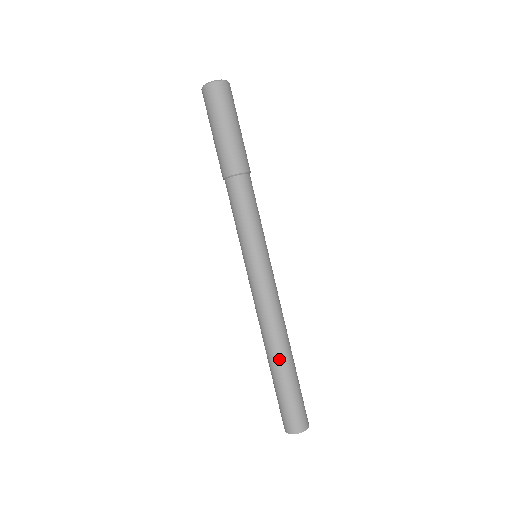
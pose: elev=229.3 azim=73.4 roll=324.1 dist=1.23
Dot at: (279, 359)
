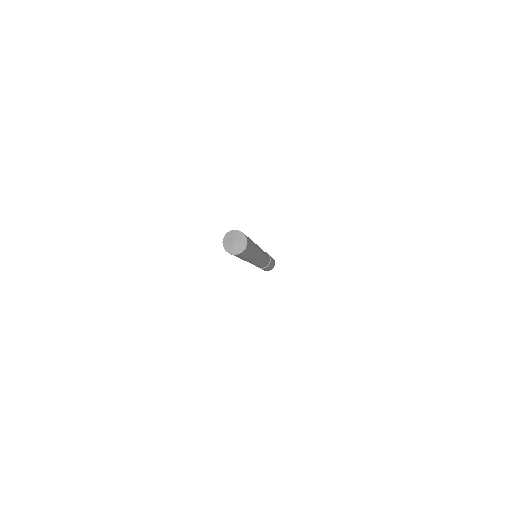
Dot at: occluded
